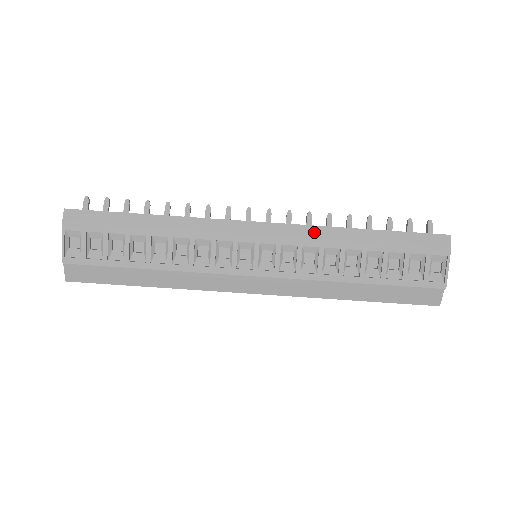
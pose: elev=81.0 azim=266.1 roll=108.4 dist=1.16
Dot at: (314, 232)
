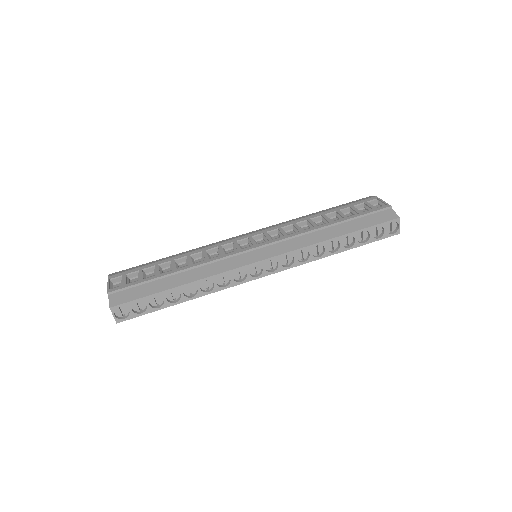
Dot at: (285, 222)
